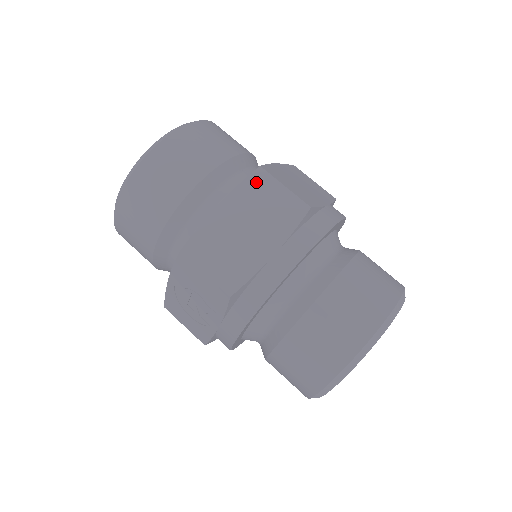
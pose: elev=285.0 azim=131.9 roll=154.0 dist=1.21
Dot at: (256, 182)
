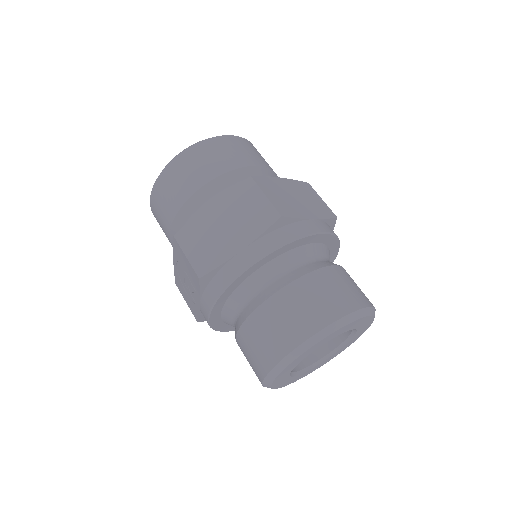
Dot at: (244, 189)
